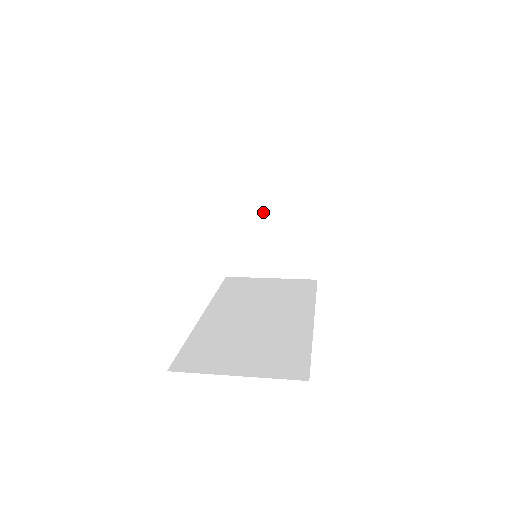
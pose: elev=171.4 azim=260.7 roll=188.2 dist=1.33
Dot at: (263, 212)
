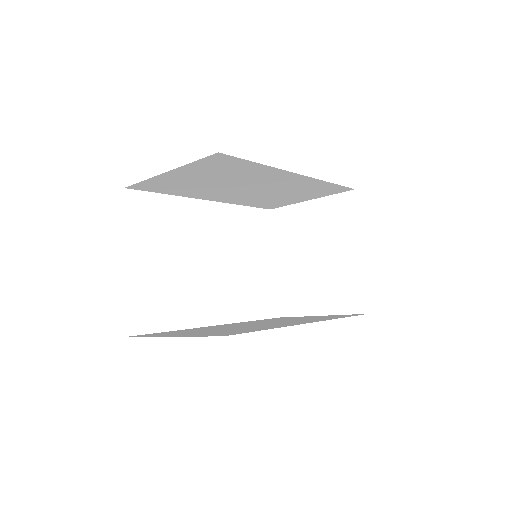
Dot at: (308, 242)
